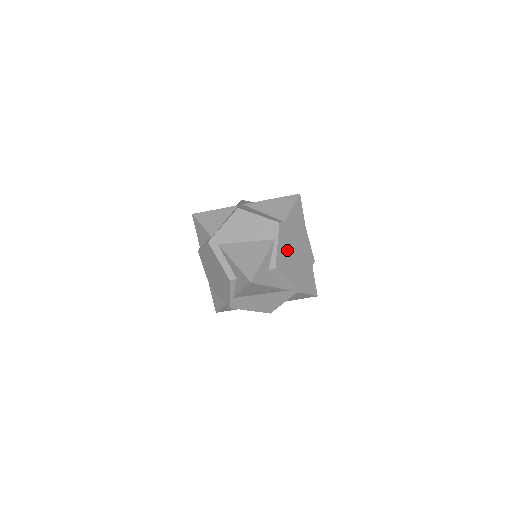
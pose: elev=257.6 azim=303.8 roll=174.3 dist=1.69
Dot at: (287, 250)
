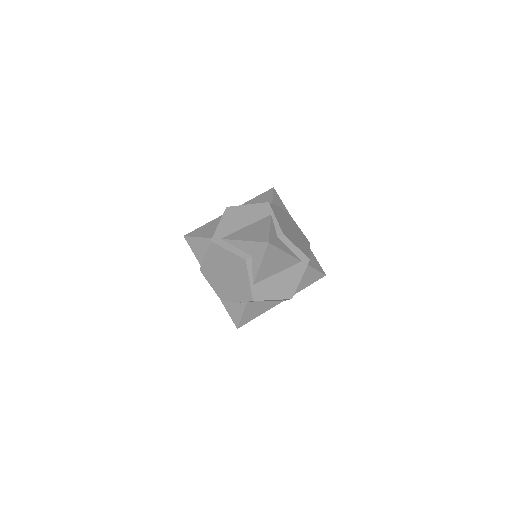
Dot at: (285, 225)
